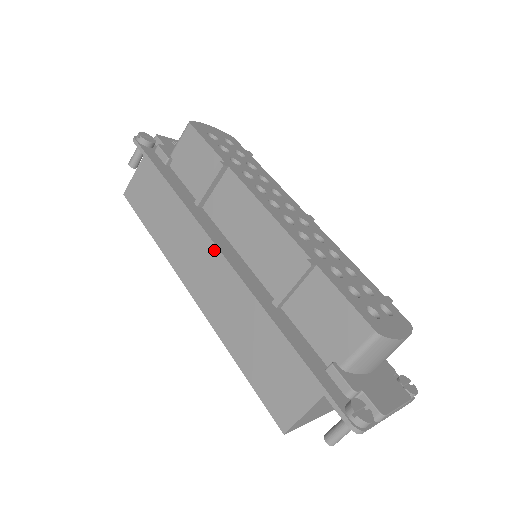
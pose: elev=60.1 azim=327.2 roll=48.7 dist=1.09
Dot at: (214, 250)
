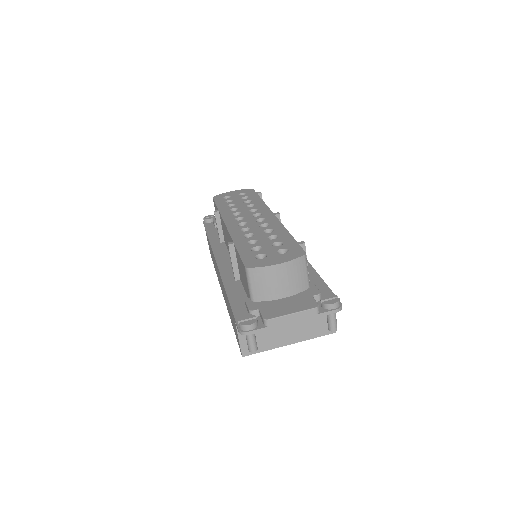
Dot at: occluded
